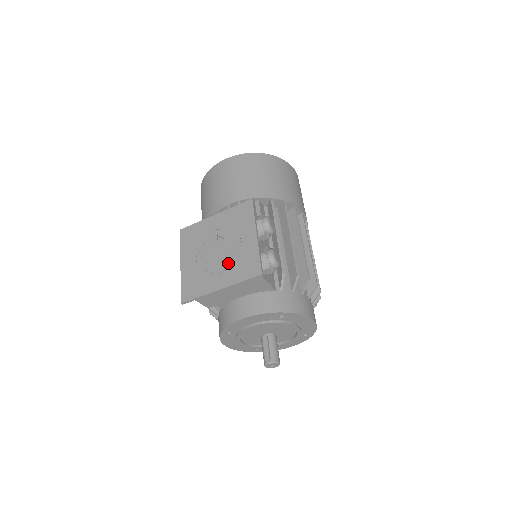
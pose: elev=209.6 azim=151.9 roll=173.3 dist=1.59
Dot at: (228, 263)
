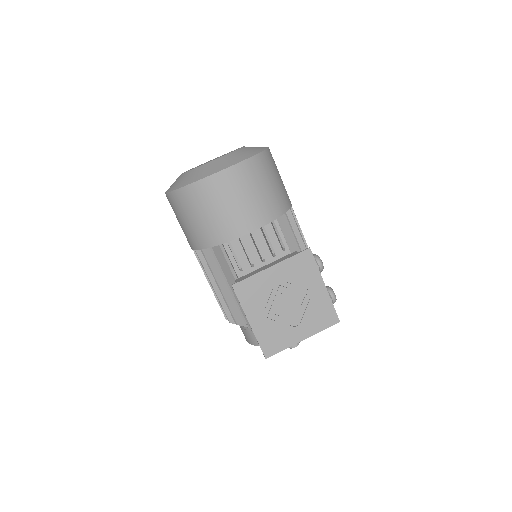
Dot at: (305, 316)
